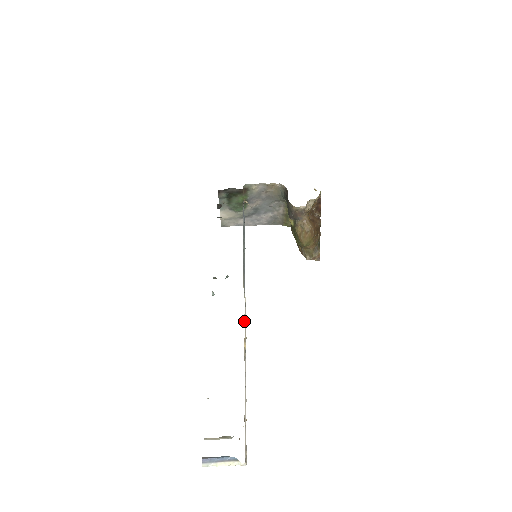
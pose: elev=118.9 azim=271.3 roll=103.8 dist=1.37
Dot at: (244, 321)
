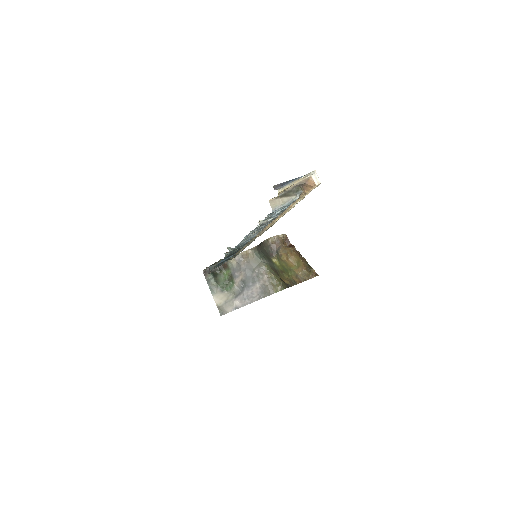
Dot at: occluded
